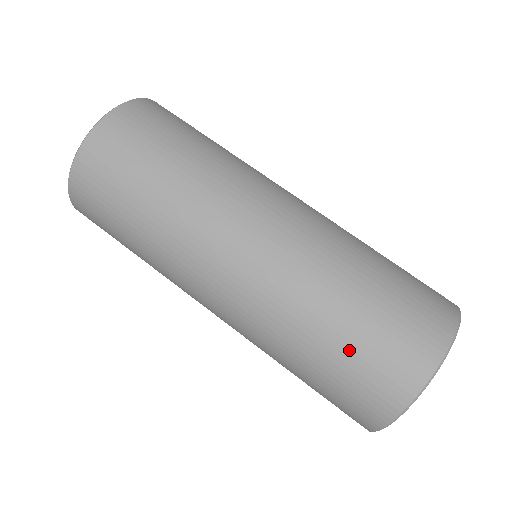
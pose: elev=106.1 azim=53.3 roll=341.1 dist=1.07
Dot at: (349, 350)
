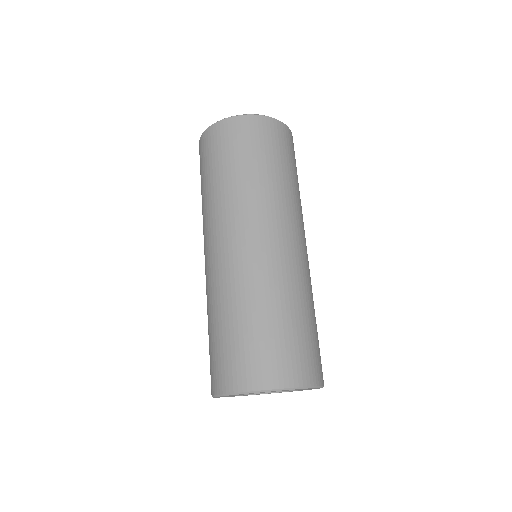
Dot at: (209, 345)
